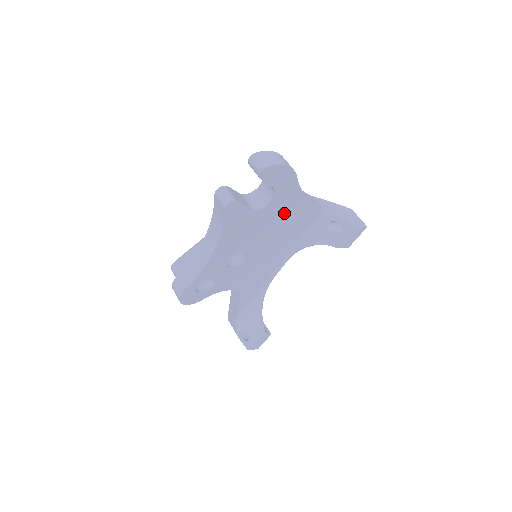
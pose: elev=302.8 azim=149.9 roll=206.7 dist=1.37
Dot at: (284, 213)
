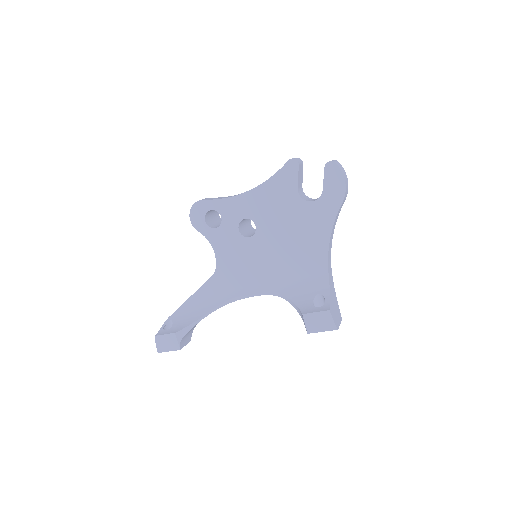
Dot at: (307, 231)
